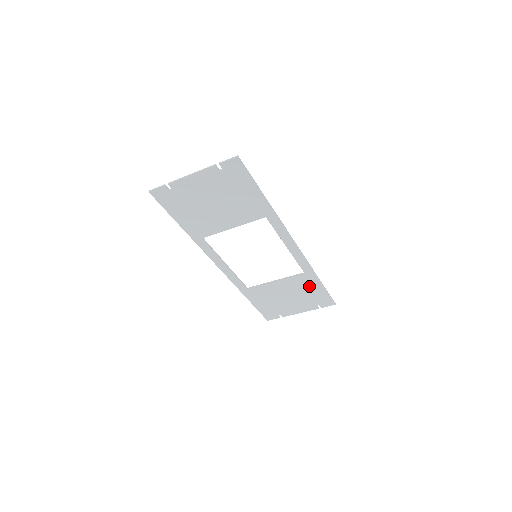
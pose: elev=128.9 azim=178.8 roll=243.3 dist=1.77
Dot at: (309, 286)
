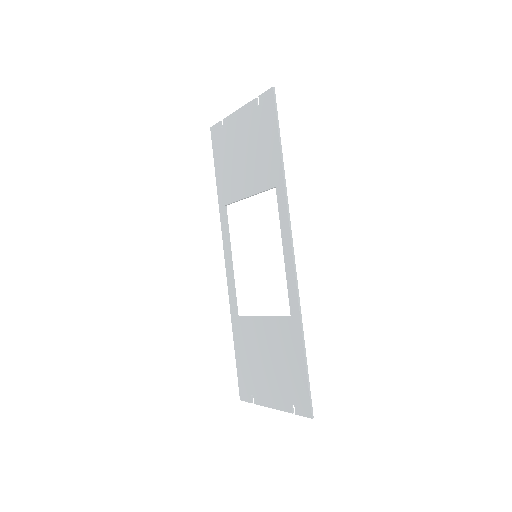
Dot at: (291, 349)
